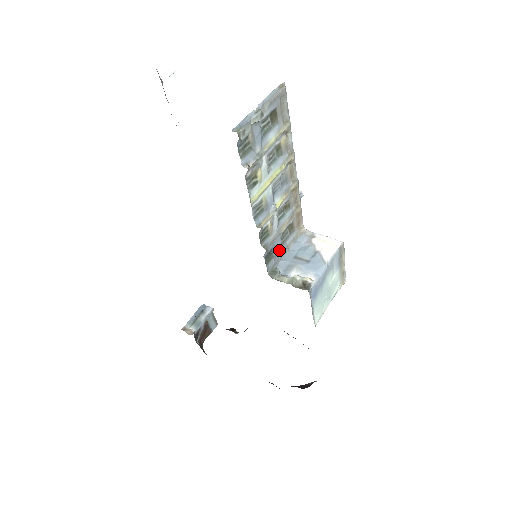
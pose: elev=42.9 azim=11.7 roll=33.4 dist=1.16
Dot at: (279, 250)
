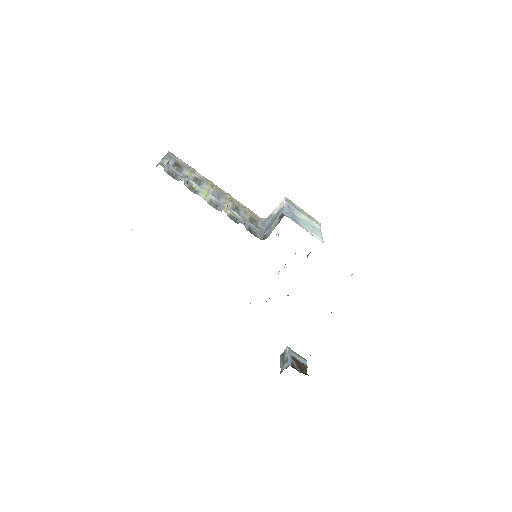
Dot at: (257, 229)
